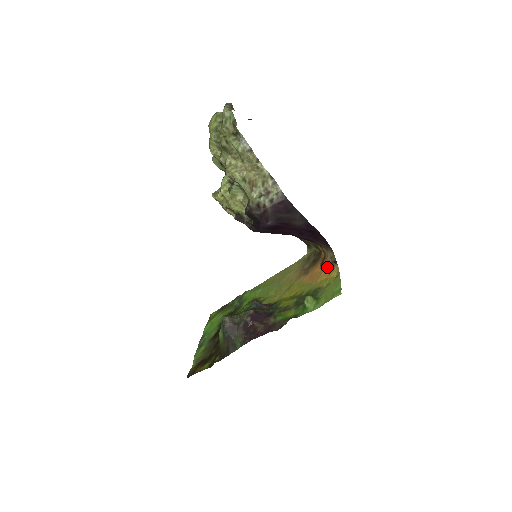
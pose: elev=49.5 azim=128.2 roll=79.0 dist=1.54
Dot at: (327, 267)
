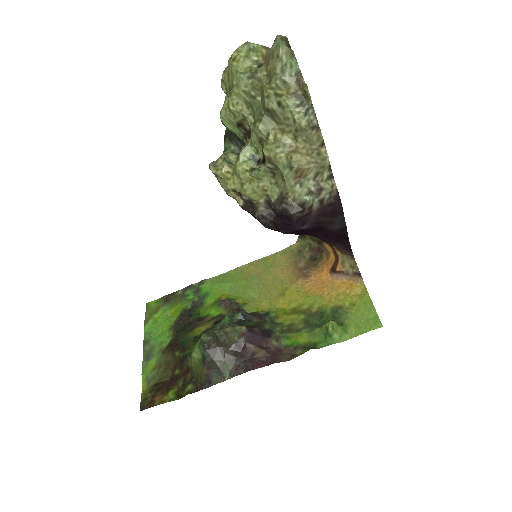
Dot at: (344, 277)
